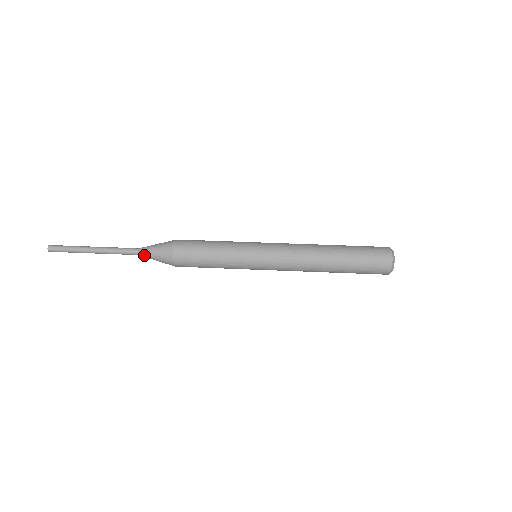
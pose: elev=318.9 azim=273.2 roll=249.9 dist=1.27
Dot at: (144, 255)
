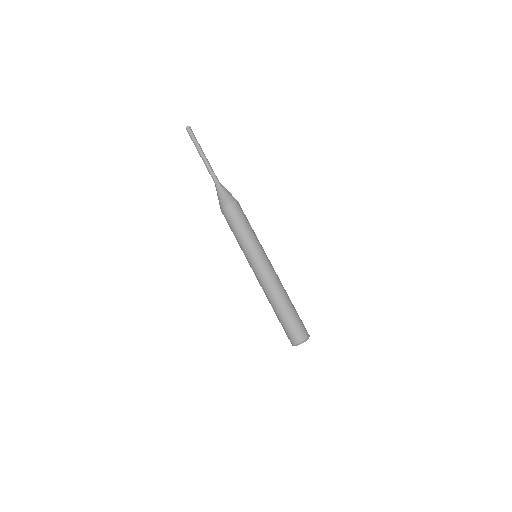
Dot at: occluded
